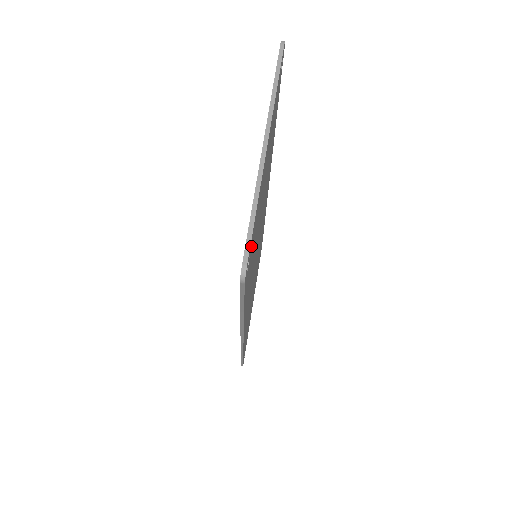
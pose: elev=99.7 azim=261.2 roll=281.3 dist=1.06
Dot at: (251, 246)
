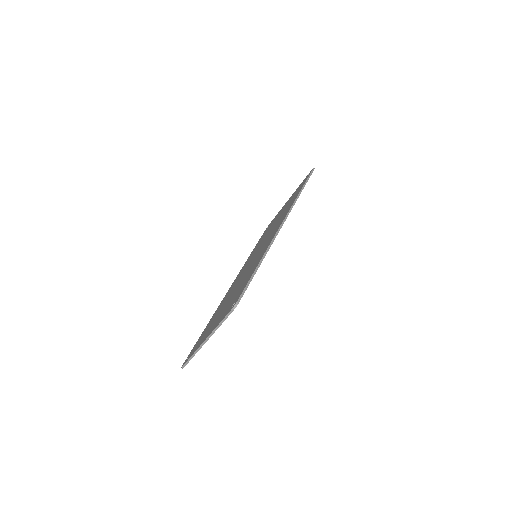
Dot at: occluded
